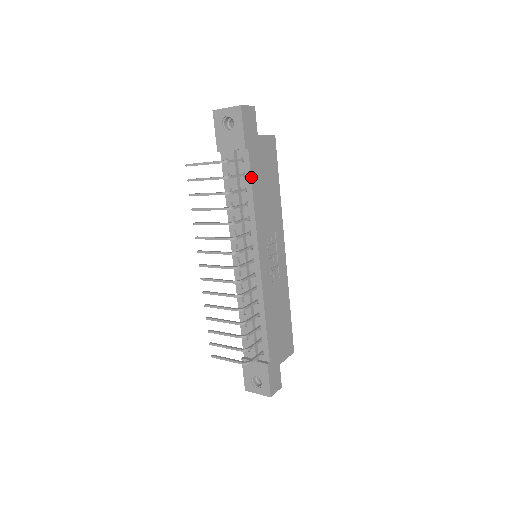
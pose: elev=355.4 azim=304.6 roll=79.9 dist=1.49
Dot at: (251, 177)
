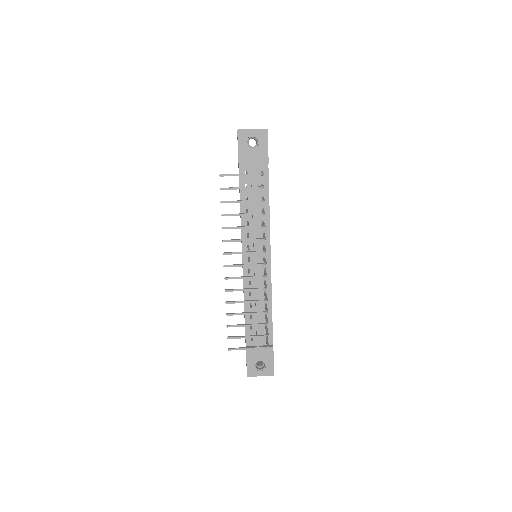
Dot at: occluded
